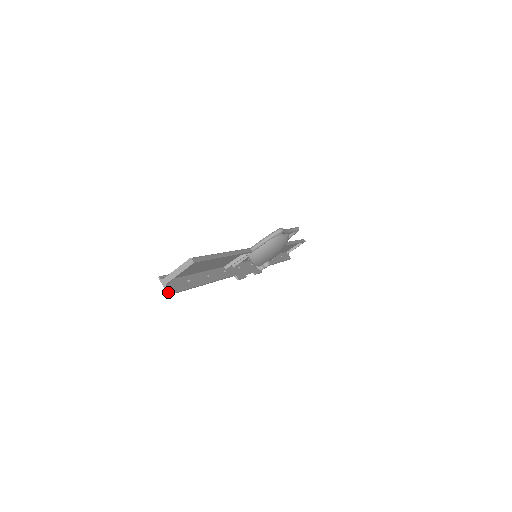
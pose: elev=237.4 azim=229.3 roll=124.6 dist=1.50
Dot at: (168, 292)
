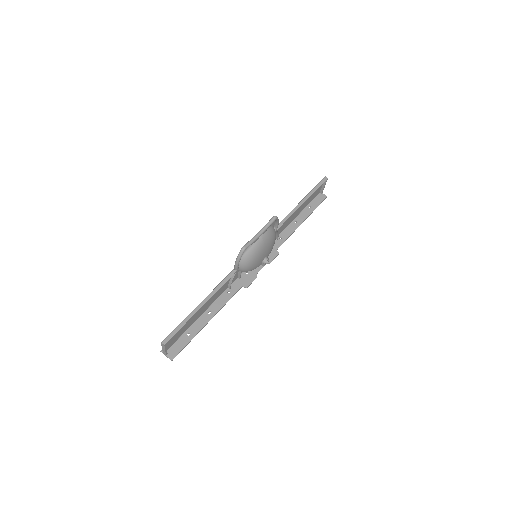
Dot at: occluded
